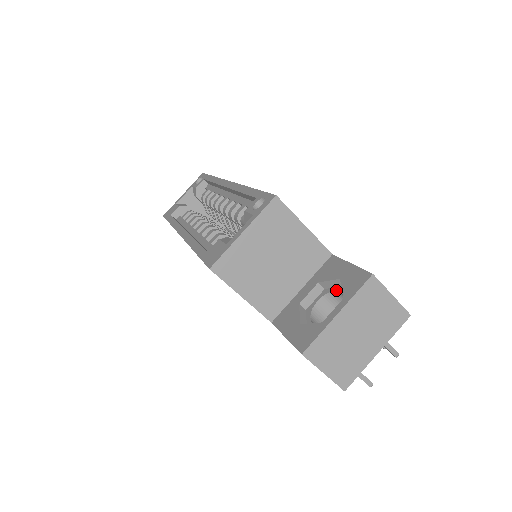
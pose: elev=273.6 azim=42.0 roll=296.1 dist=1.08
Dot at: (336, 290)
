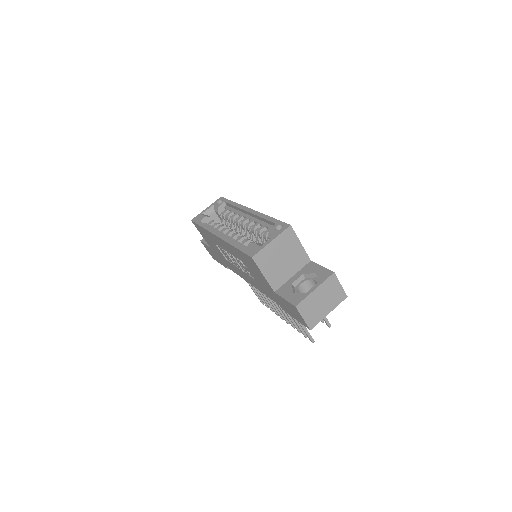
Dot at: (312, 279)
